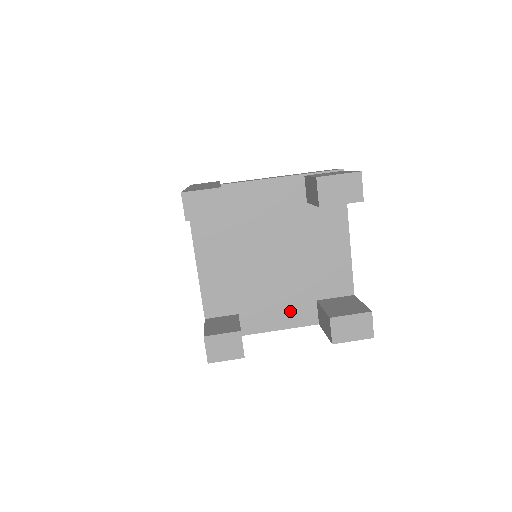
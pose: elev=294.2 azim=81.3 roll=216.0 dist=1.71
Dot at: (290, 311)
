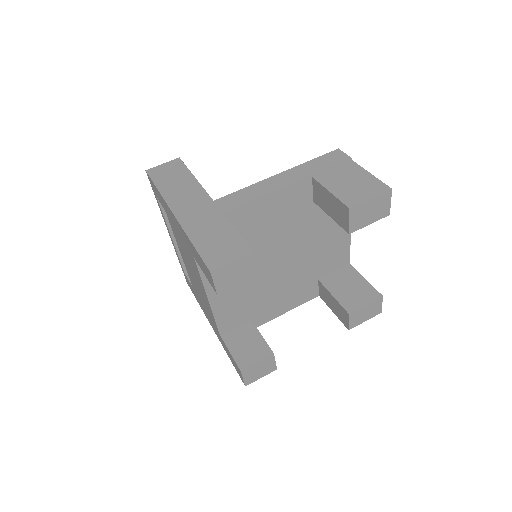
Dot at: (295, 296)
